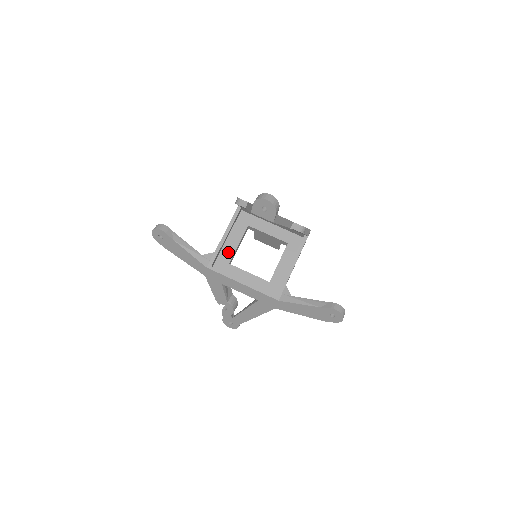
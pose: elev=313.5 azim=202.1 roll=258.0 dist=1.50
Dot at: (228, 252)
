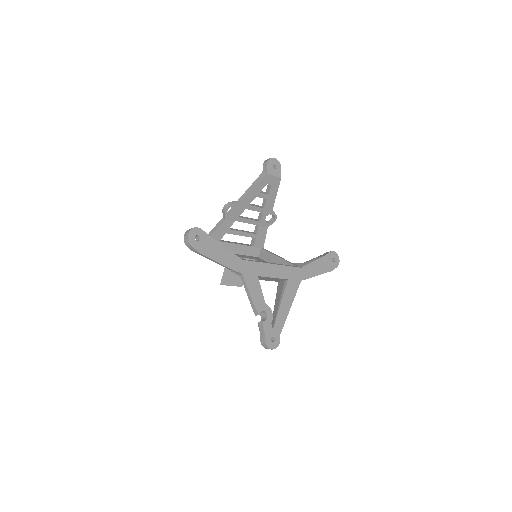
Dot at: occluded
